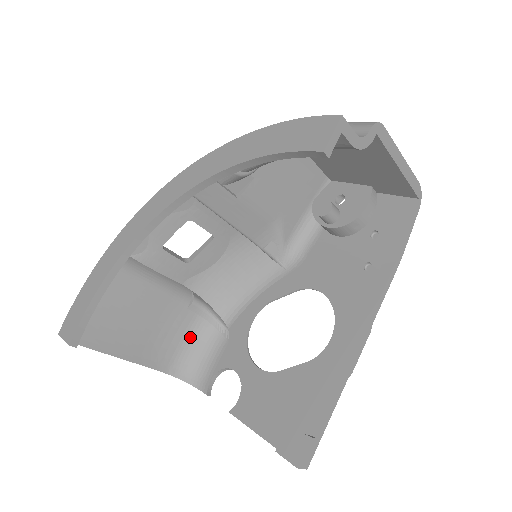
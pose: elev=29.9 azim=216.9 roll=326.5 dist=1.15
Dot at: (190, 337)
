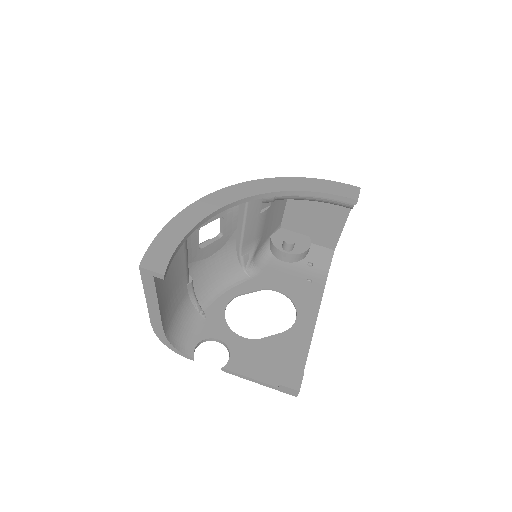
Dot at: (180, 311)
